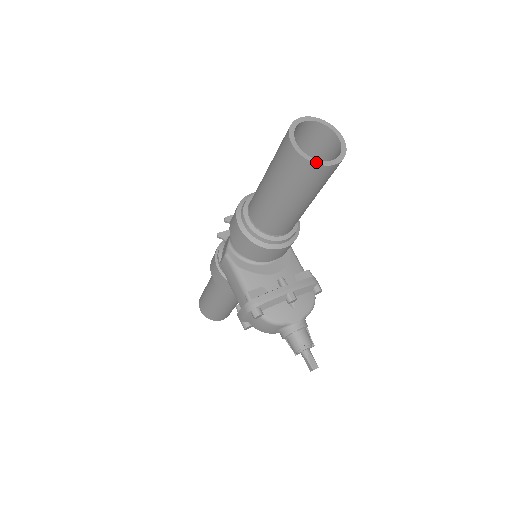
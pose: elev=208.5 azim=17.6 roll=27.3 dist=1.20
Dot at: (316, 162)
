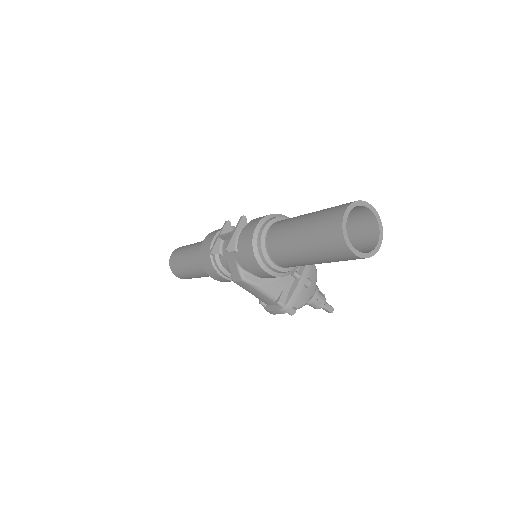
Dot at: (372, 254)
